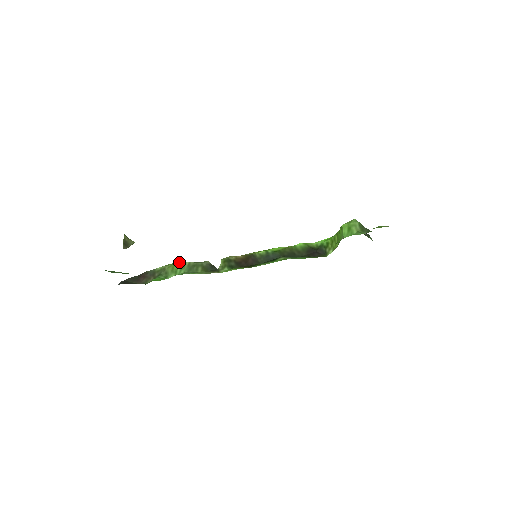
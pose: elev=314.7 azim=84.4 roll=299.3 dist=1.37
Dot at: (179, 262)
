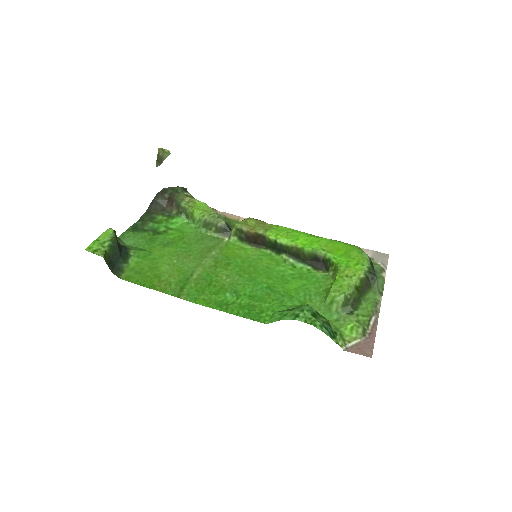
Dot at: (198, 213)
